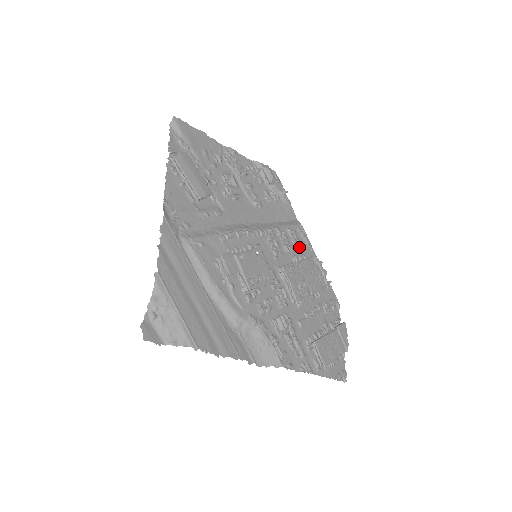
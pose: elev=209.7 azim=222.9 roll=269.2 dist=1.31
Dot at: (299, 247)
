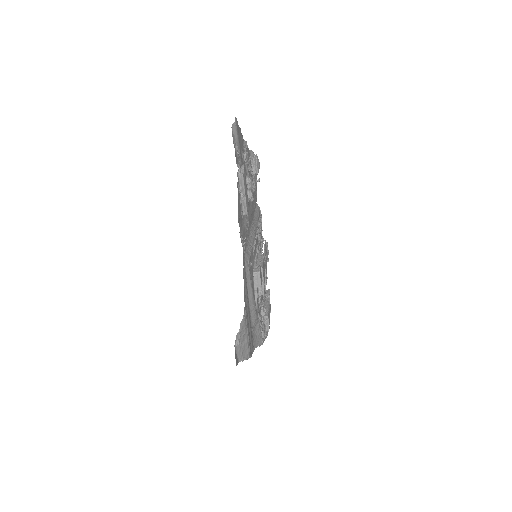
Dot at: (261, 233)
